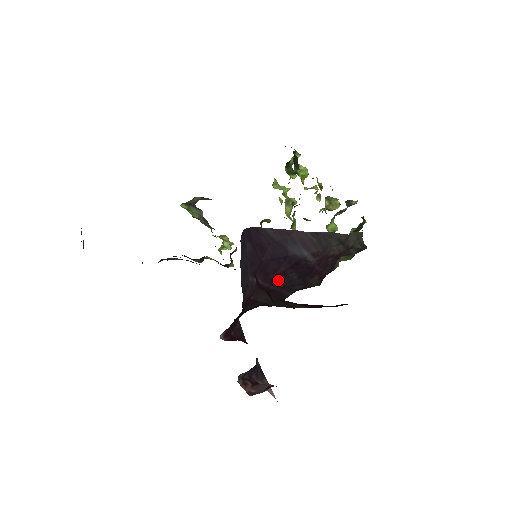
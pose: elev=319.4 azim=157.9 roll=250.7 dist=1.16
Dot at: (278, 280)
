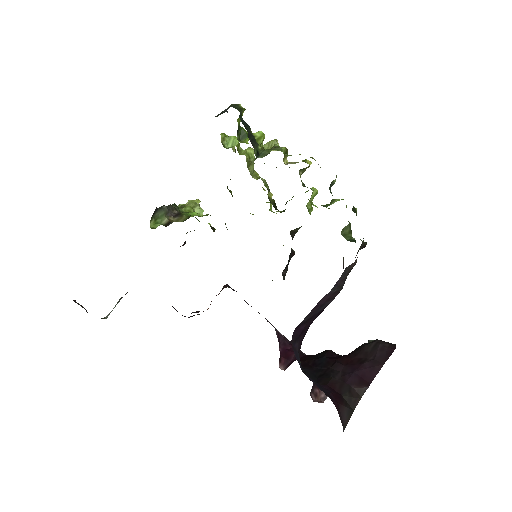
Dot at: occluded
